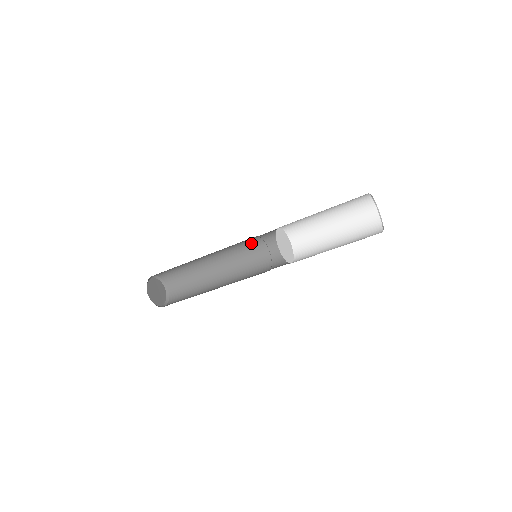
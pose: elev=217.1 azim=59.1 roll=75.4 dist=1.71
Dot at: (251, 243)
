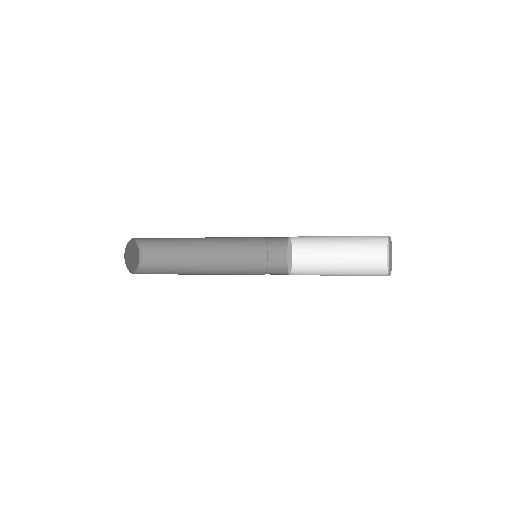
Dot at: (253, 243)
